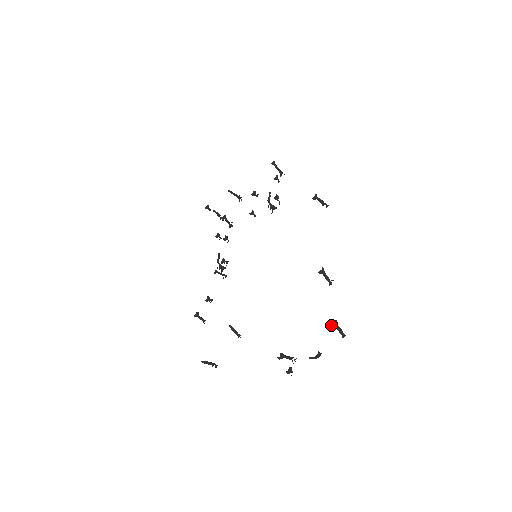
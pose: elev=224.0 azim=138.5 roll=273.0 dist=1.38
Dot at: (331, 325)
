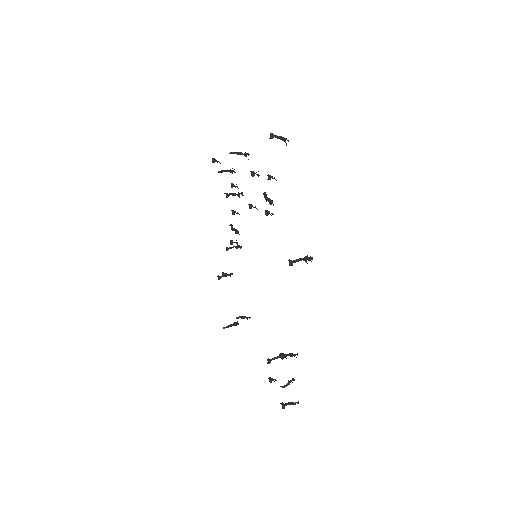
Dot at: occluded
